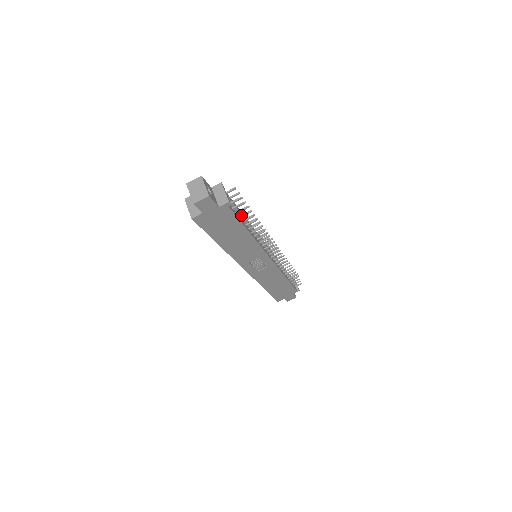
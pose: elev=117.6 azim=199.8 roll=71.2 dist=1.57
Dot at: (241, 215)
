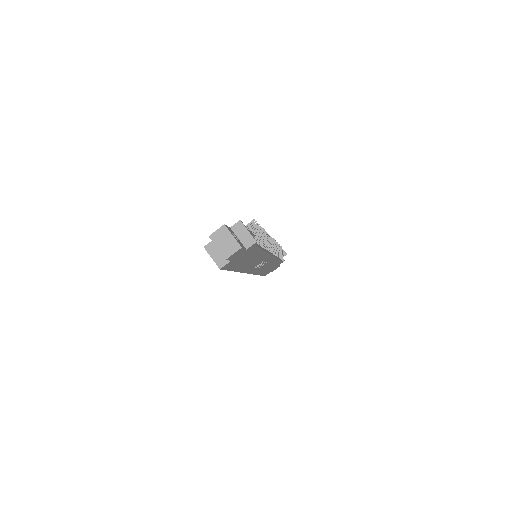
Dot at: (258, 241)
